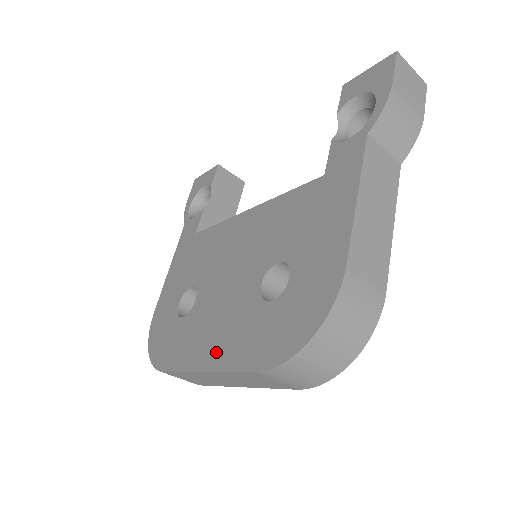
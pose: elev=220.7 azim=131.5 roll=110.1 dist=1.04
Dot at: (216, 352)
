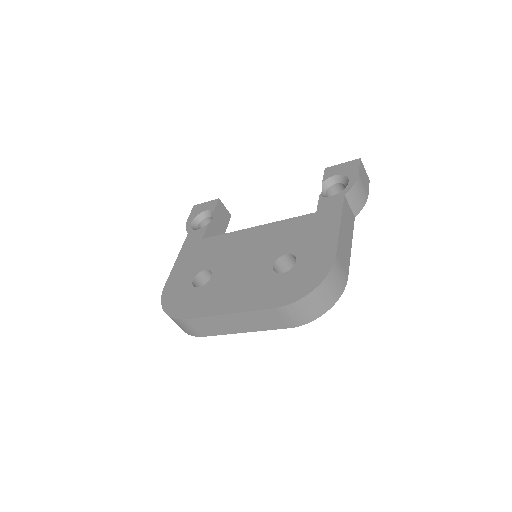
Dot at: (238, 302)
